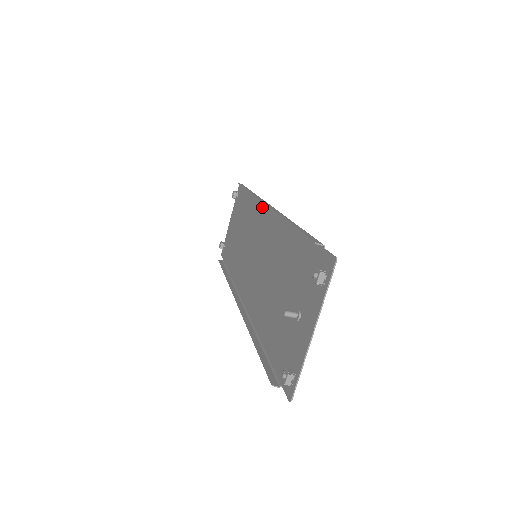
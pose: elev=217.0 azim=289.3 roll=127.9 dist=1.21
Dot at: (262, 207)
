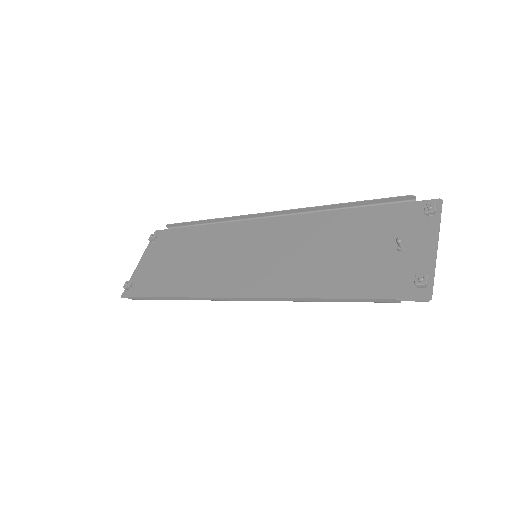
Dot at: (248, 223)
